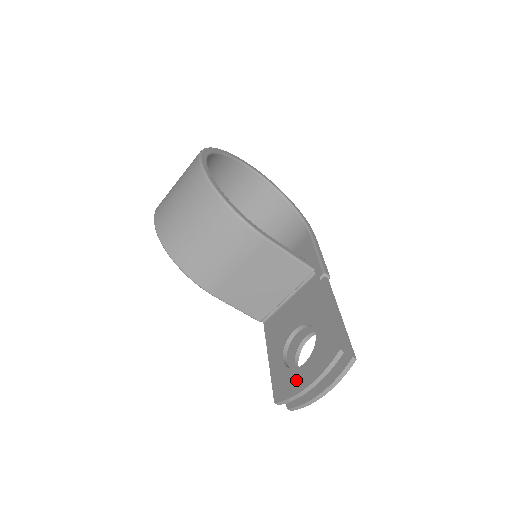
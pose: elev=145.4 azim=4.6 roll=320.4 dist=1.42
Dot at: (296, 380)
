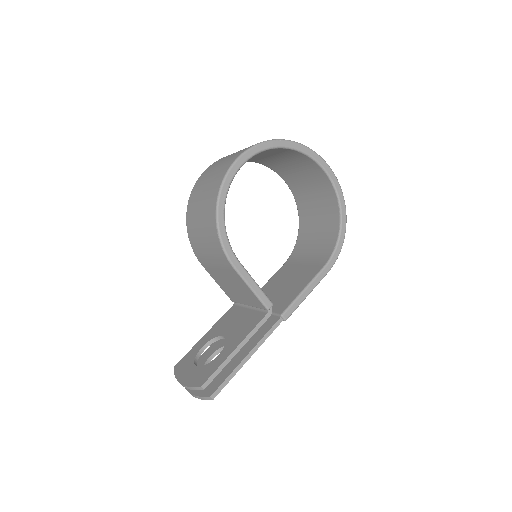
Dot at: (186, 370)
